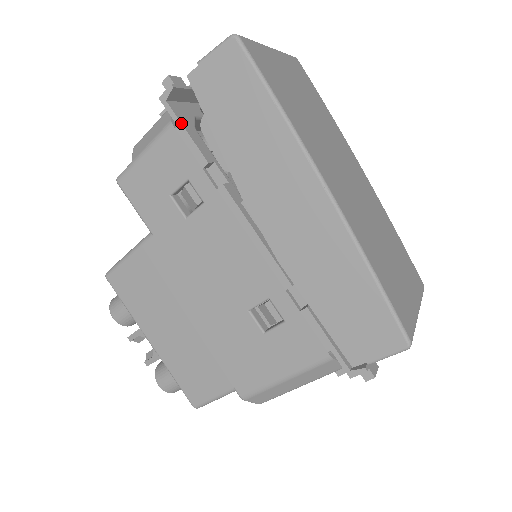
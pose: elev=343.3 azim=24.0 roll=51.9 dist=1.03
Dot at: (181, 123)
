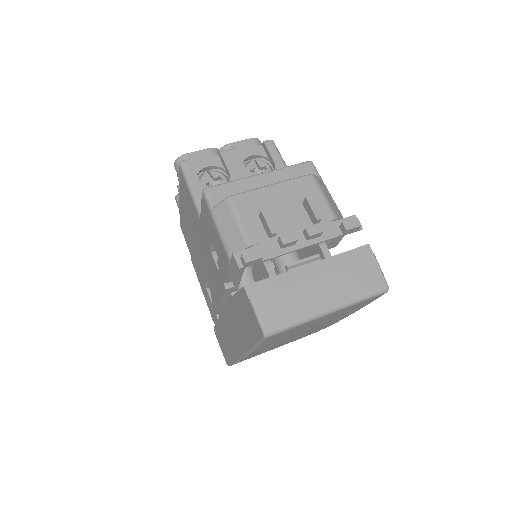
Dot at: (231, 269)
